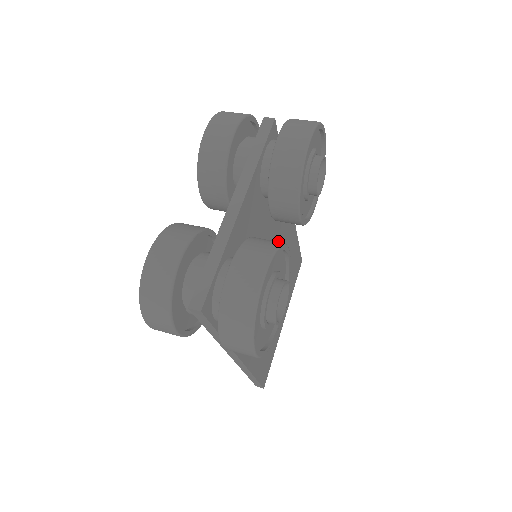
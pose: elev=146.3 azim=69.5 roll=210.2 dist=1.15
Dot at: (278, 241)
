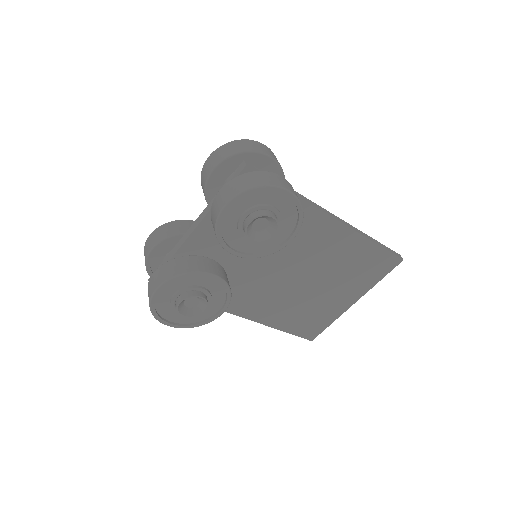
Dot at: (304, 247)
